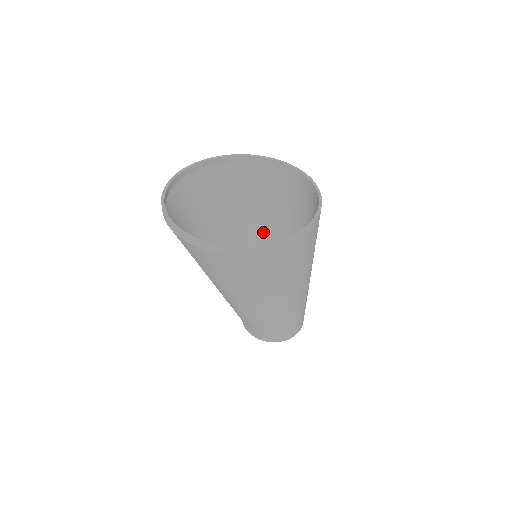
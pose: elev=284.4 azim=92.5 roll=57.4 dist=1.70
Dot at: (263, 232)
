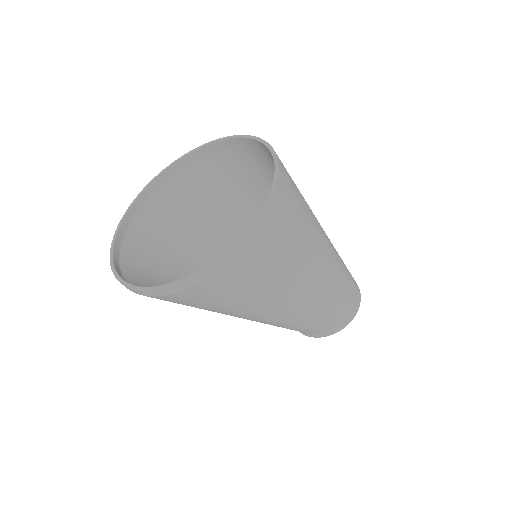
Dot at: occluded
